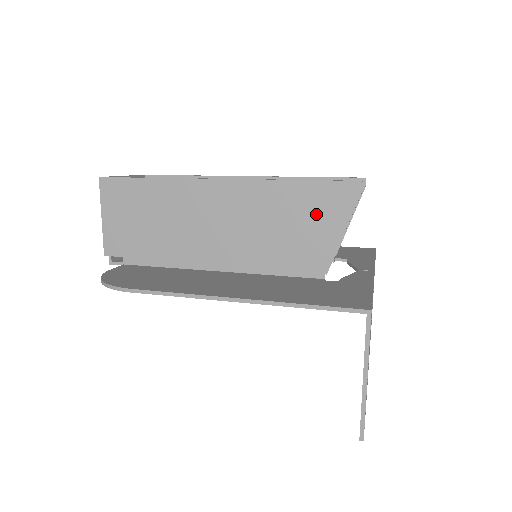
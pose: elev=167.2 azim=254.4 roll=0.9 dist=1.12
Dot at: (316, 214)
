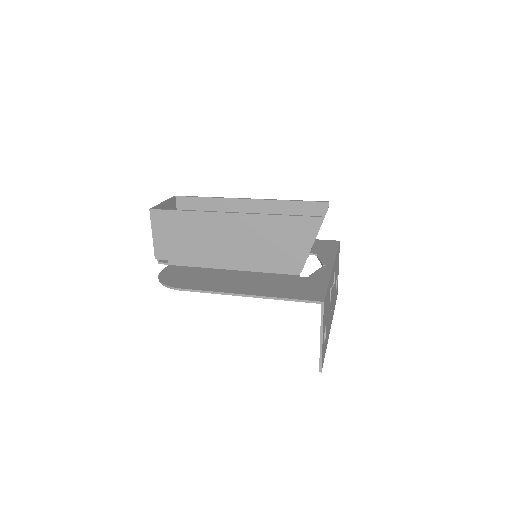
Dot at: (294, 236)
